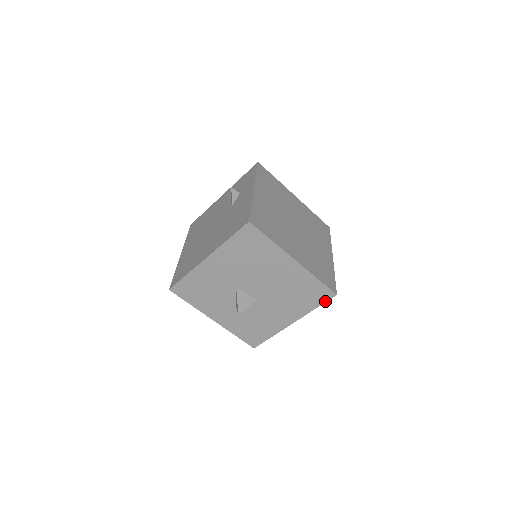
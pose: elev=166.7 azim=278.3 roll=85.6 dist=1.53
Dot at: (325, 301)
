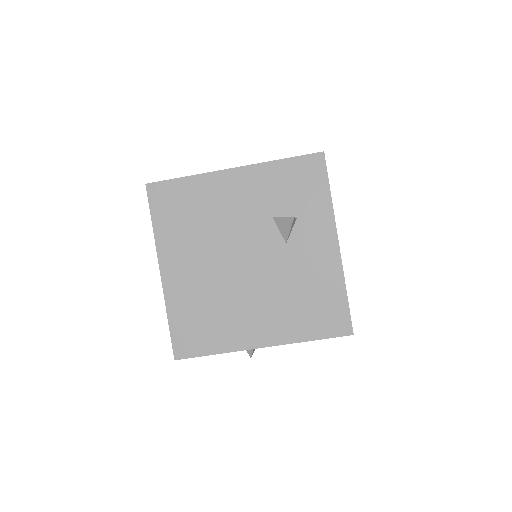
Dot at: occluded
